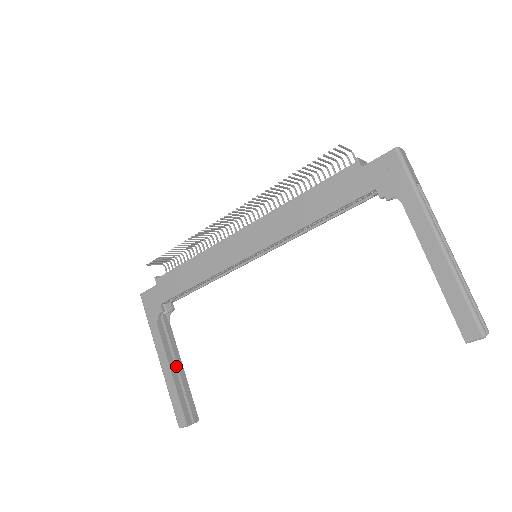
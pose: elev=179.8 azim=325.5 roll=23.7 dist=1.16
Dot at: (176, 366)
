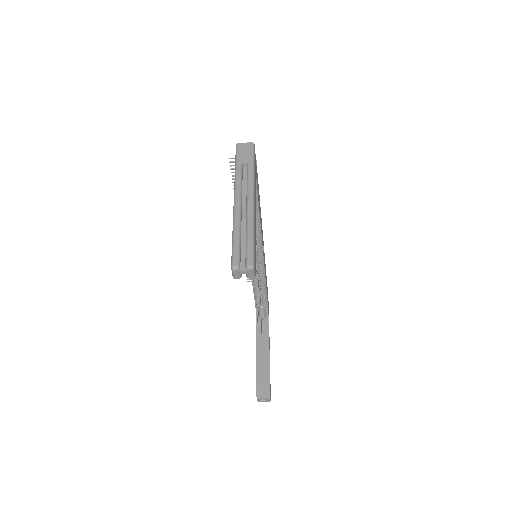
Dot at: (264, 355)
